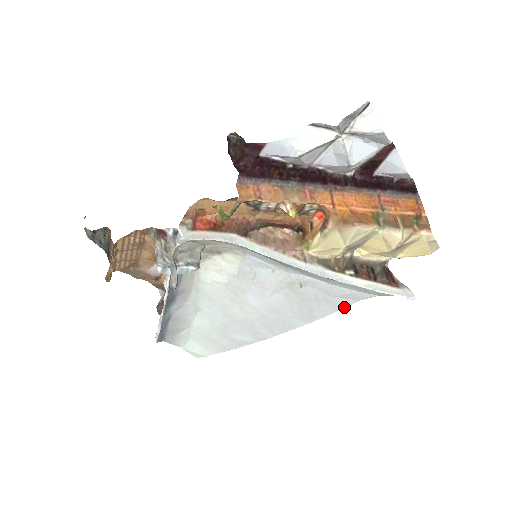
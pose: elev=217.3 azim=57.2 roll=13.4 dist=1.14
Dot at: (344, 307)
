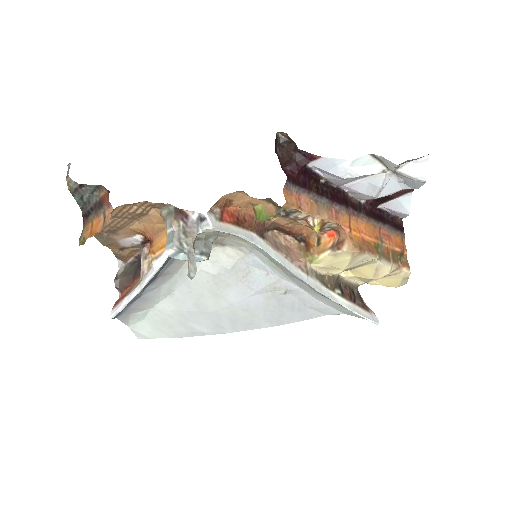
Dot at: (311, 318)
